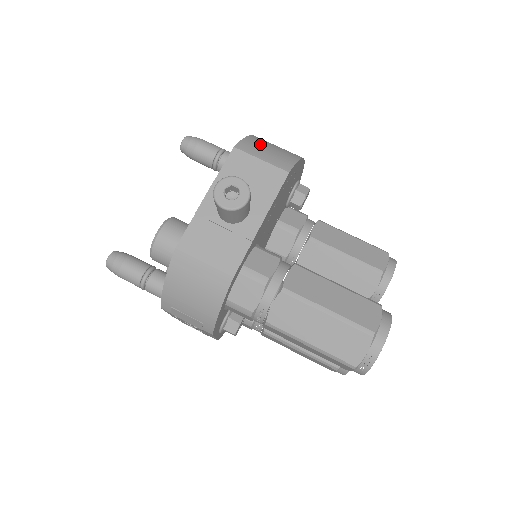
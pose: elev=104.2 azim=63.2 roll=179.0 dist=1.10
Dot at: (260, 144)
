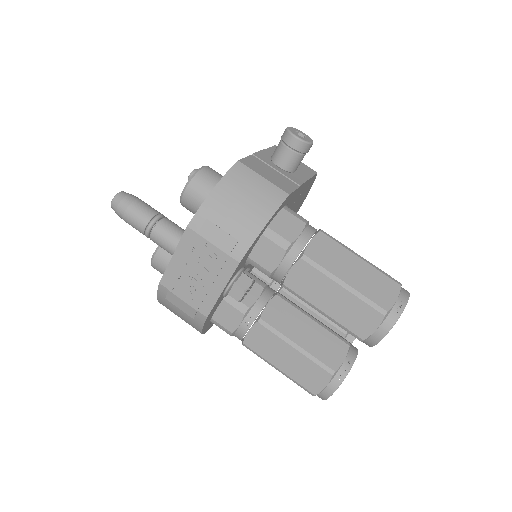
Dot at: occluded
